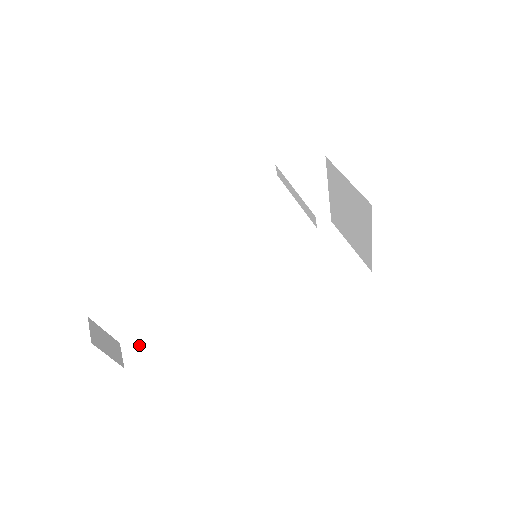
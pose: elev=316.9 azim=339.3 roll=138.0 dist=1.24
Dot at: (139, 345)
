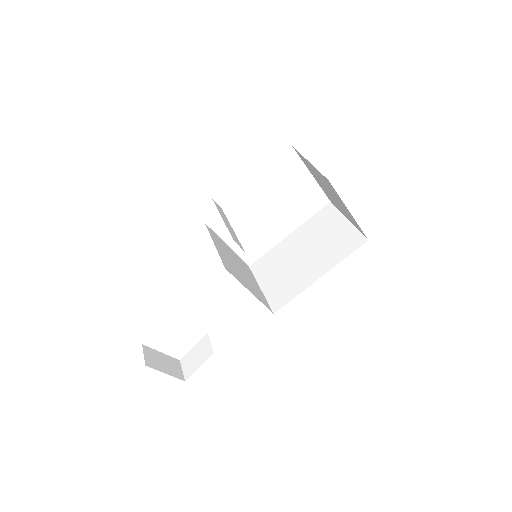
Dot at: (193, 359)
